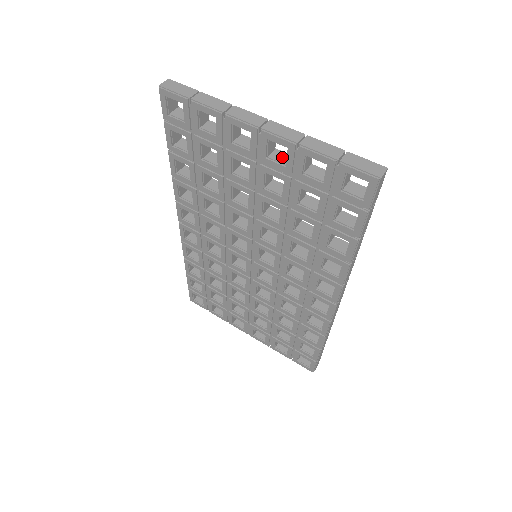
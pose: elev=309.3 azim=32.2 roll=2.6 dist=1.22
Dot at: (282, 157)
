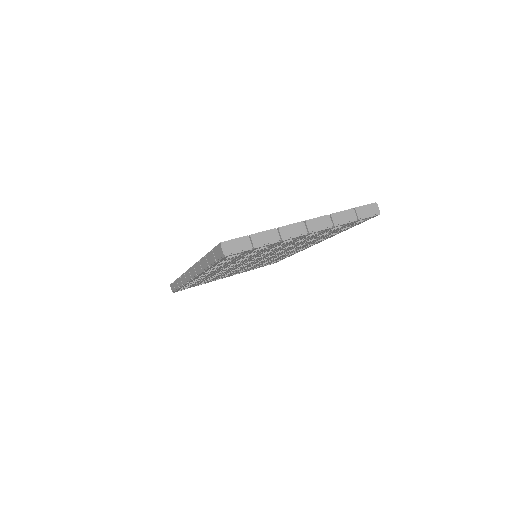
Dot at: occluded
